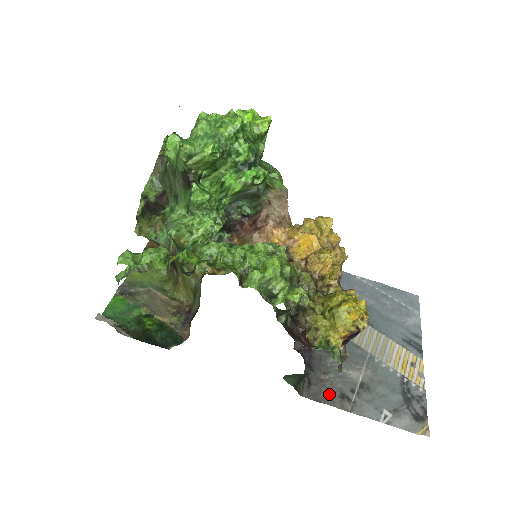
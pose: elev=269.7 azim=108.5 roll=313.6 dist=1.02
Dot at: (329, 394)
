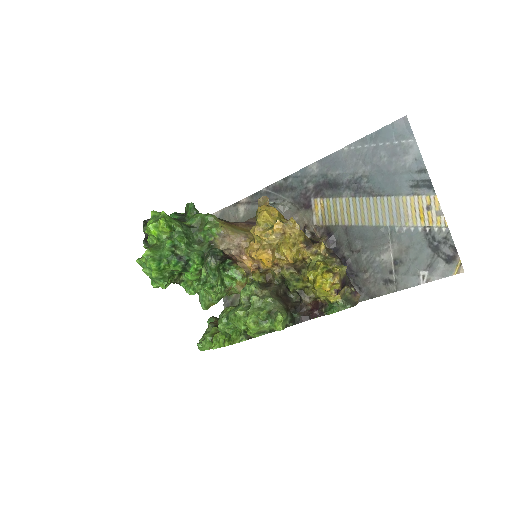
Dot at: (376, 288)
